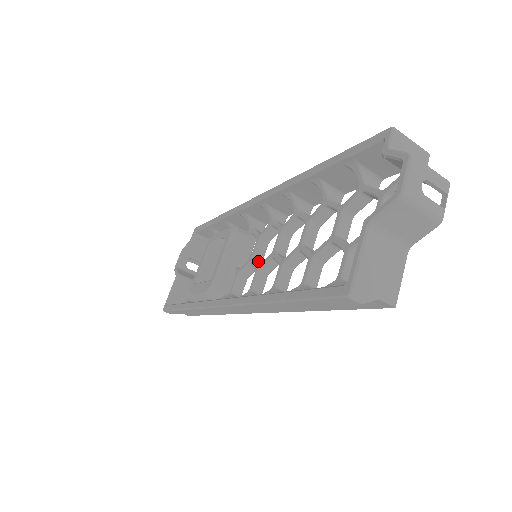
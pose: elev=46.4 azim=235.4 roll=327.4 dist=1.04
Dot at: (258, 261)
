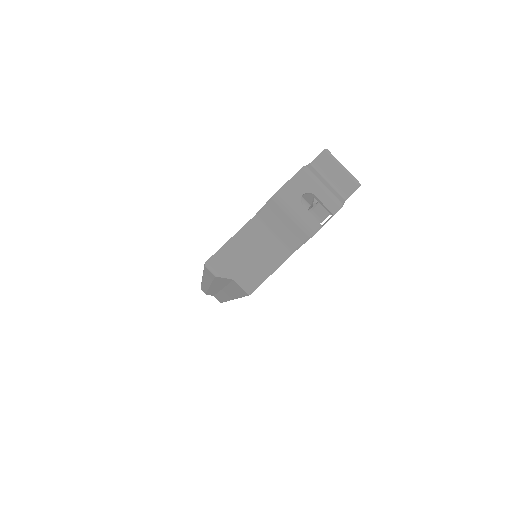
Dot at: occluded
